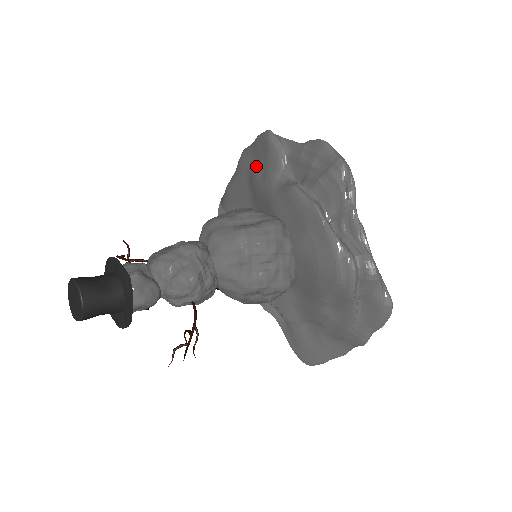
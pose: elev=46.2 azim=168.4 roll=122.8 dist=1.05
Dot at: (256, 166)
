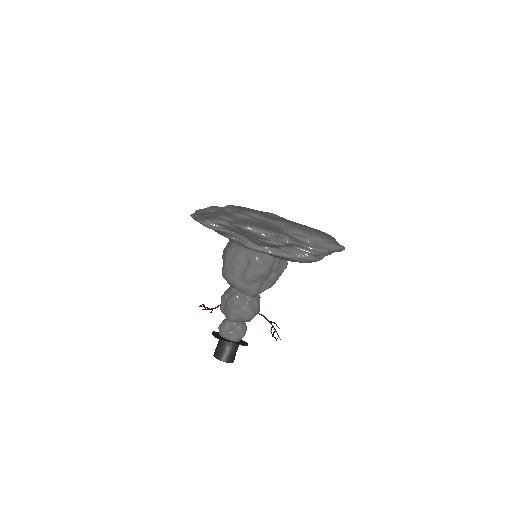
Dot at: occluded
